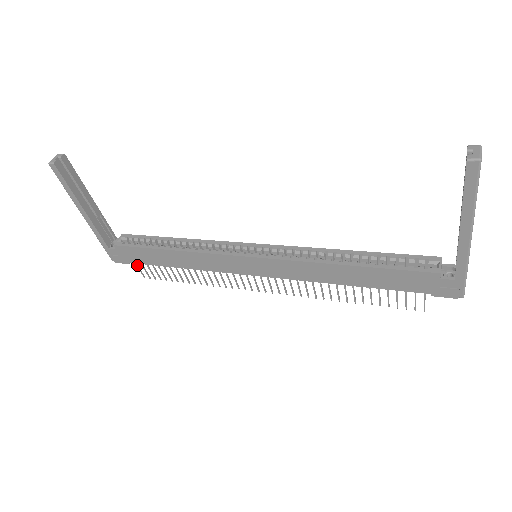
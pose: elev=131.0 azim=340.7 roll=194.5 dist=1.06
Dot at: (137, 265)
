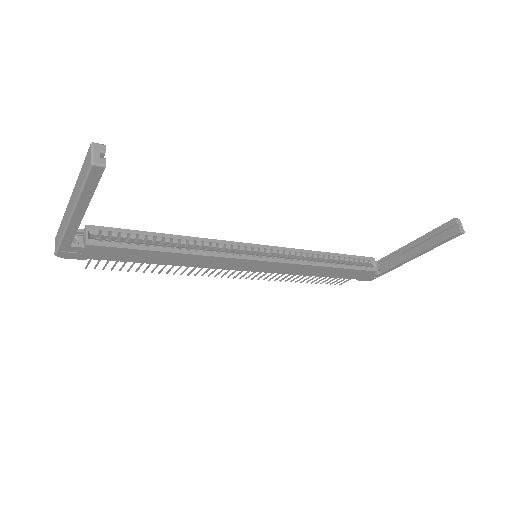
Dot at: (91, 259)
